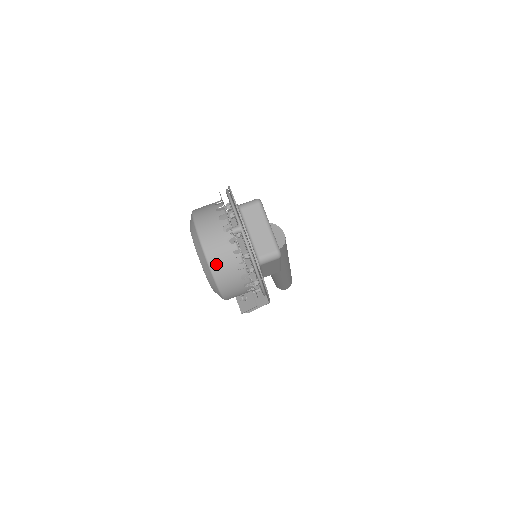
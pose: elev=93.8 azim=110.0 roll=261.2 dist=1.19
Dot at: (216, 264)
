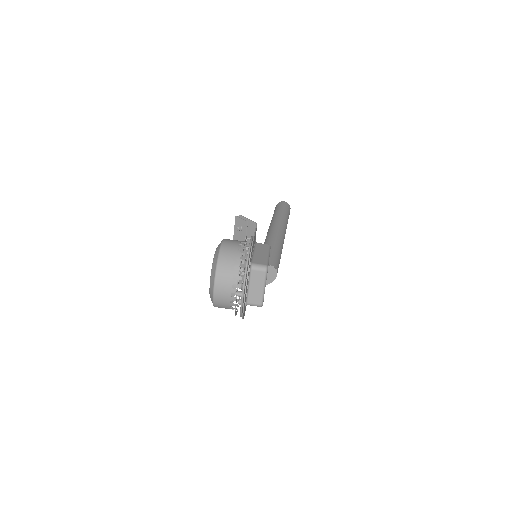
Dot at: (218, 301)
